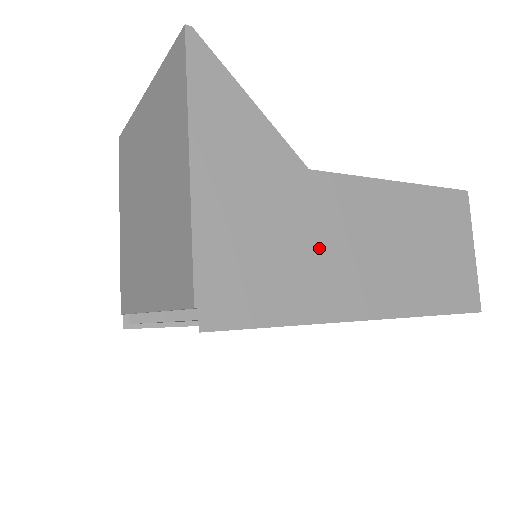
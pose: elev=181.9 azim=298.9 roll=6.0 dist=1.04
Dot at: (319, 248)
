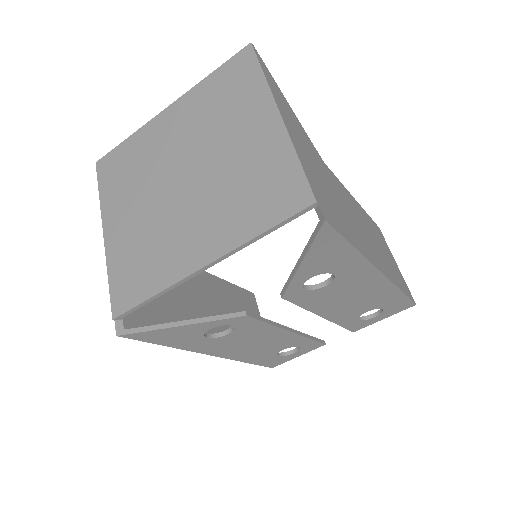
Dot at: (346, 211)
